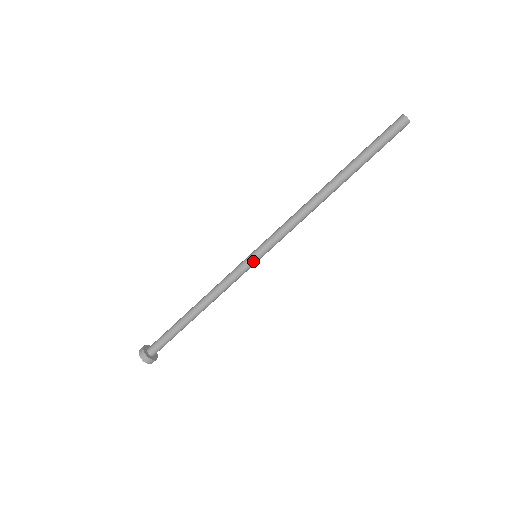
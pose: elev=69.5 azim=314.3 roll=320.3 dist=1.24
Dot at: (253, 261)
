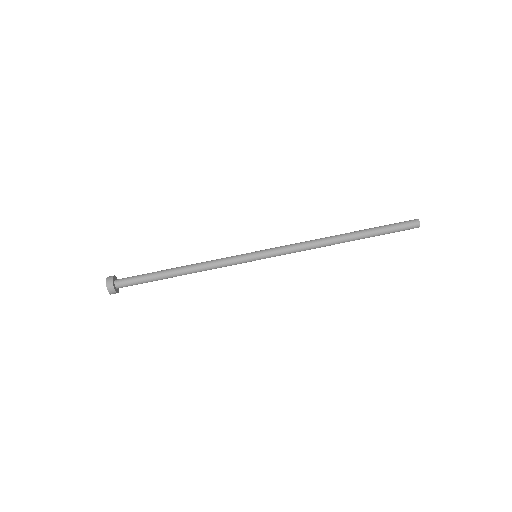
Dot at: (252, 254)
